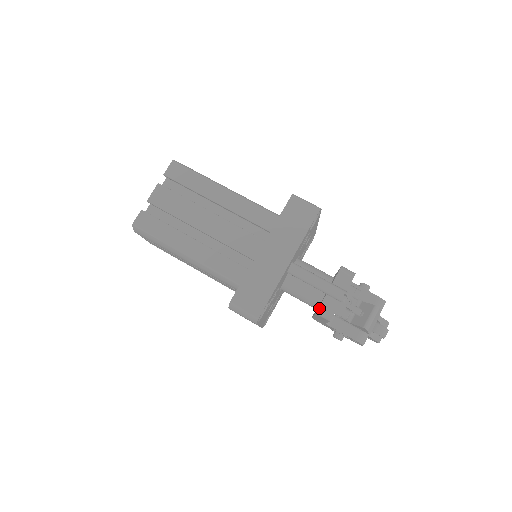
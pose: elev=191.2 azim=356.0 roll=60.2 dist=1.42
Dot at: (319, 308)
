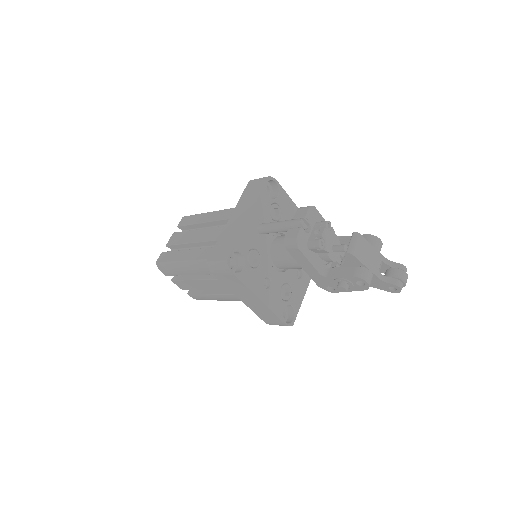
Dot at: (284, 240)
